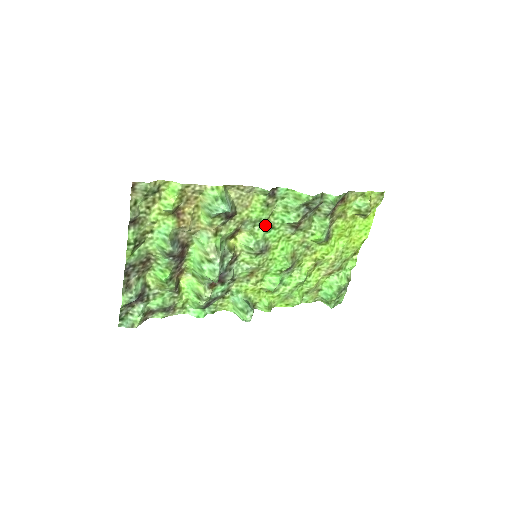
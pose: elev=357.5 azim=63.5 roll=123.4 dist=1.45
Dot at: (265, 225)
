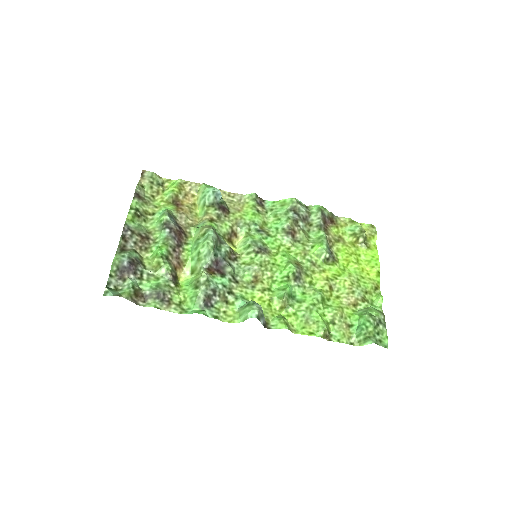
Dot at: (260, 231)
